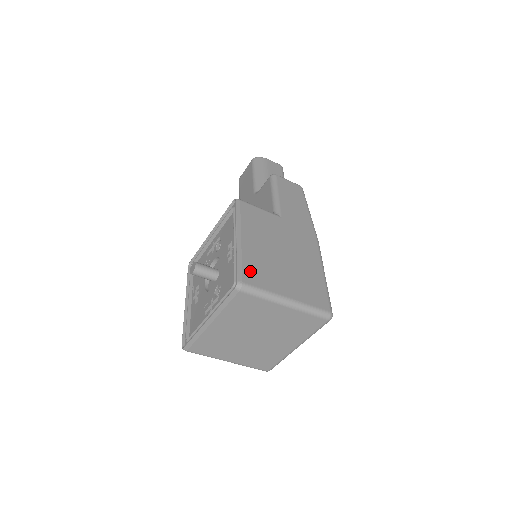
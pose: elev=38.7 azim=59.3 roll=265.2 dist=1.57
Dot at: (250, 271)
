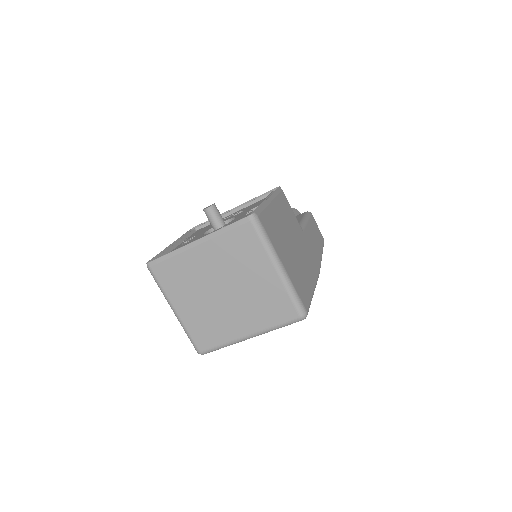
Dot at: (267, 220)
